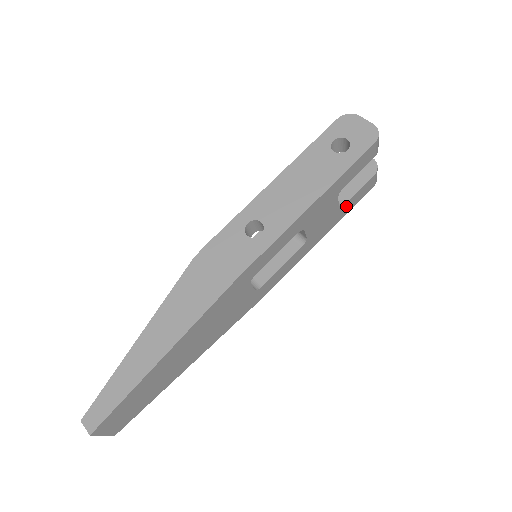
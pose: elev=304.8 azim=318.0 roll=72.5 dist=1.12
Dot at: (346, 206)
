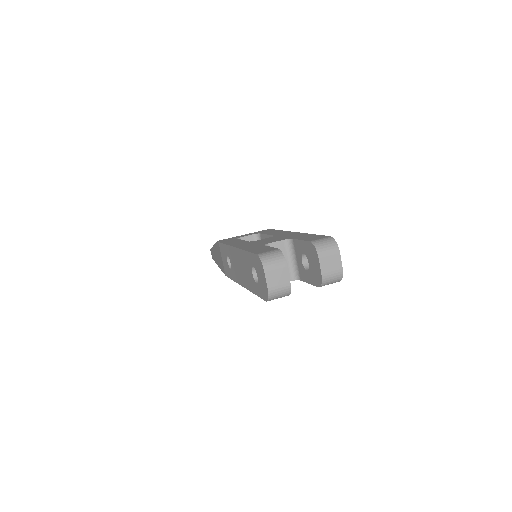
Dot at: occluded
